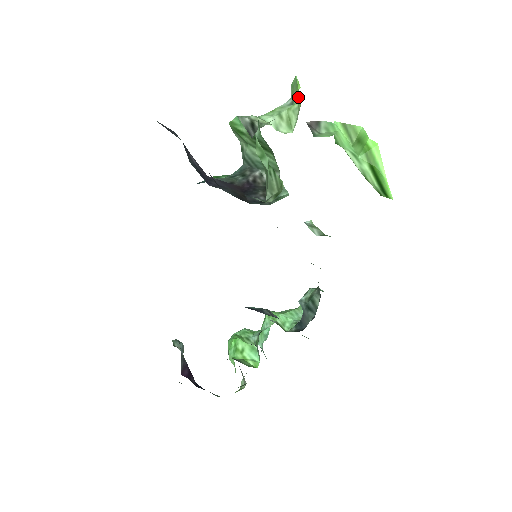
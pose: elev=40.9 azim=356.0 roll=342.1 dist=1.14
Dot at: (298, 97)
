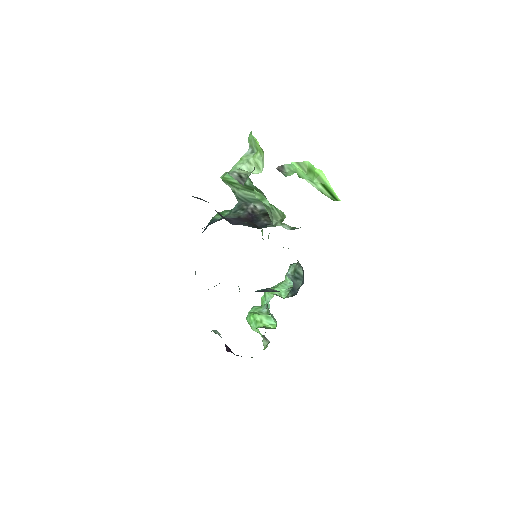
Dot at: (259, 149)
